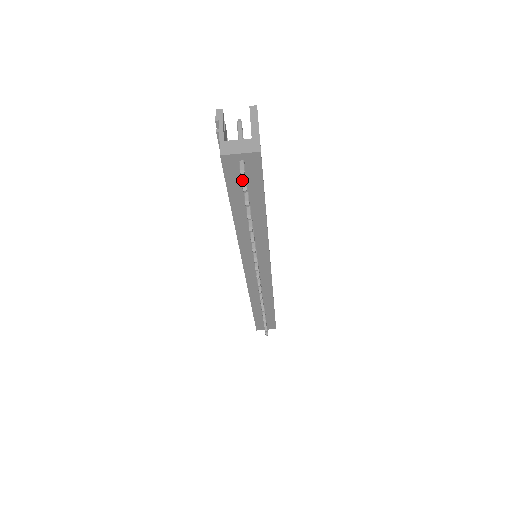
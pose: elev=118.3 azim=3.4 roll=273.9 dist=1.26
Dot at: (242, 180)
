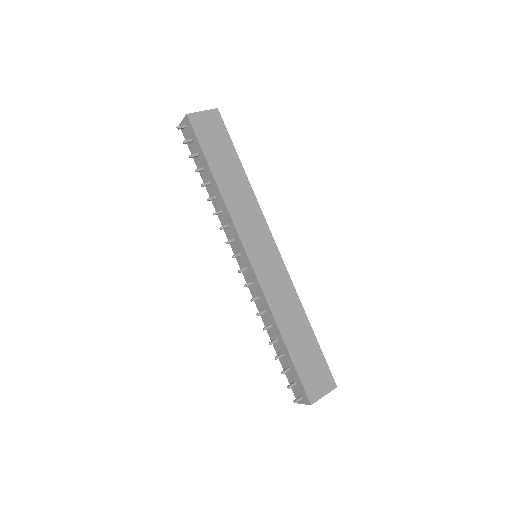
Dot at: (189, 140)
